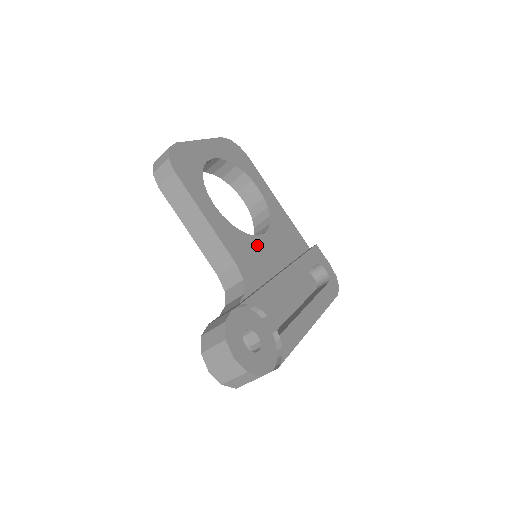
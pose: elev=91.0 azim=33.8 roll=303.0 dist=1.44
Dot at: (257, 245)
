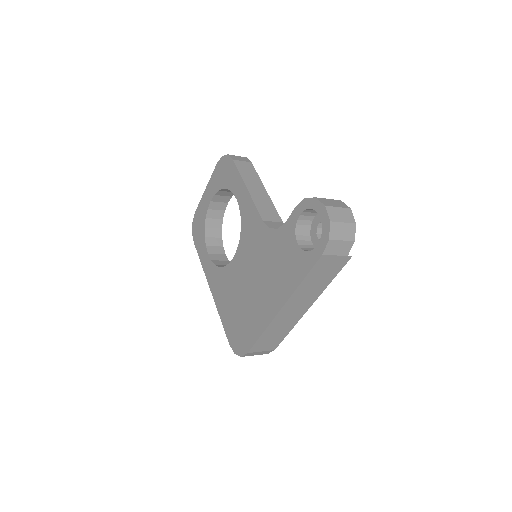
Dot at: occluded
